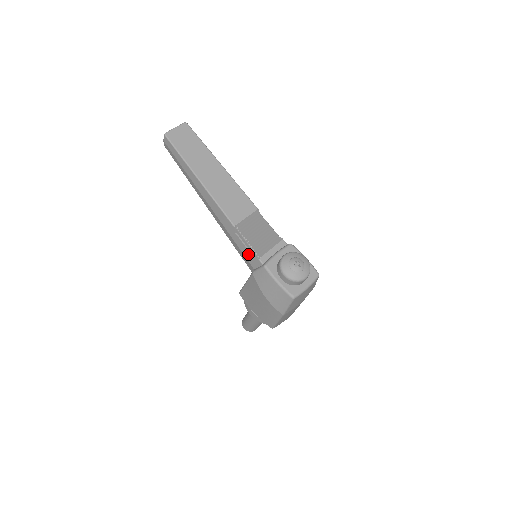
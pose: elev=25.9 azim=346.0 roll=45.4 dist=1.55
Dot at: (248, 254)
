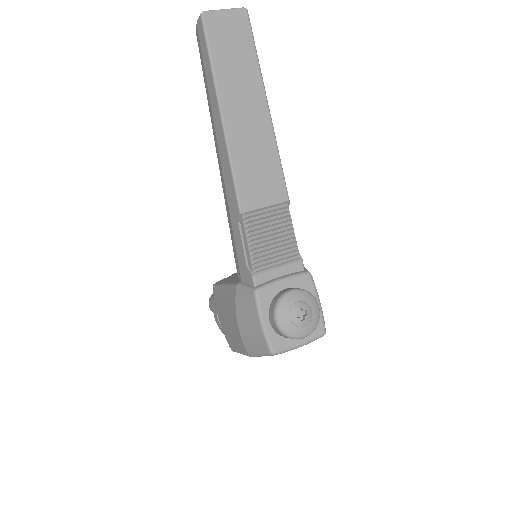
Dot at: (242, 259)
